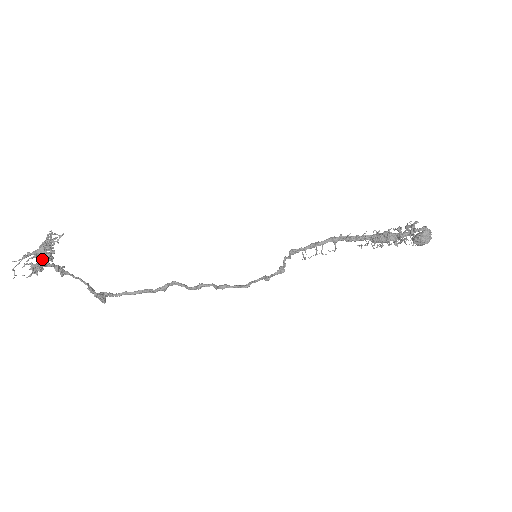
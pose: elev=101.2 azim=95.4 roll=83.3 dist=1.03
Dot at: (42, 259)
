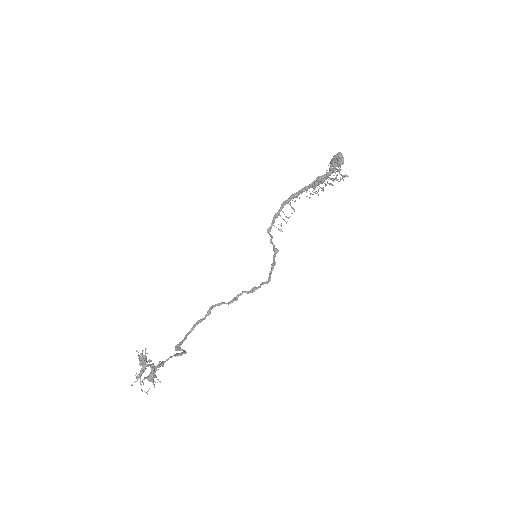
Dot at: (153, 372)
